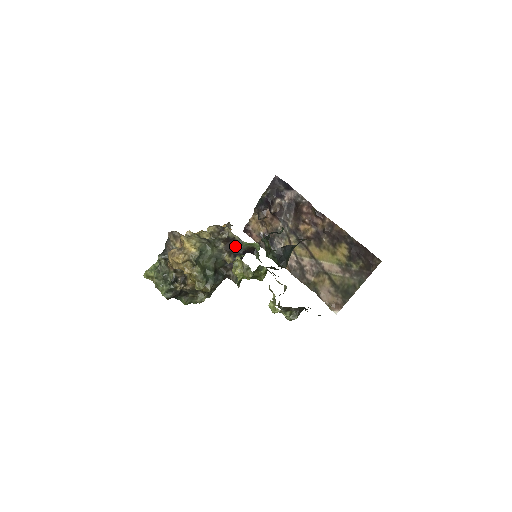
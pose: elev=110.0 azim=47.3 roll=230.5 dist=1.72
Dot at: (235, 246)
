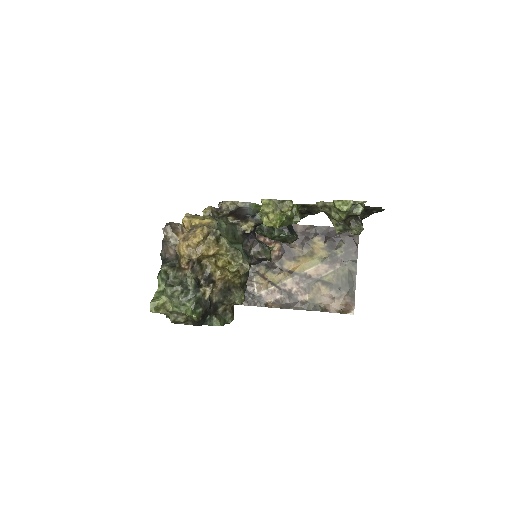
Dot at: (245, 212)
